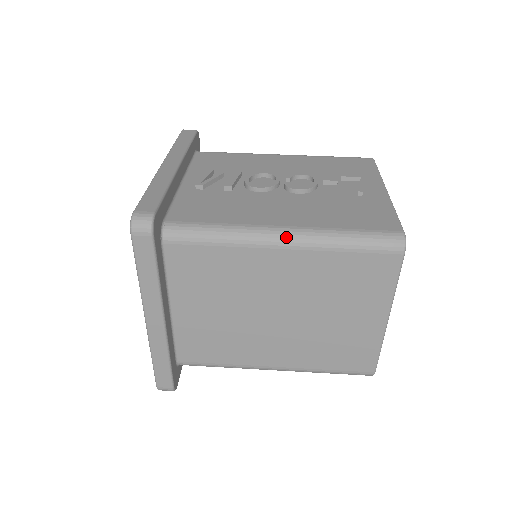
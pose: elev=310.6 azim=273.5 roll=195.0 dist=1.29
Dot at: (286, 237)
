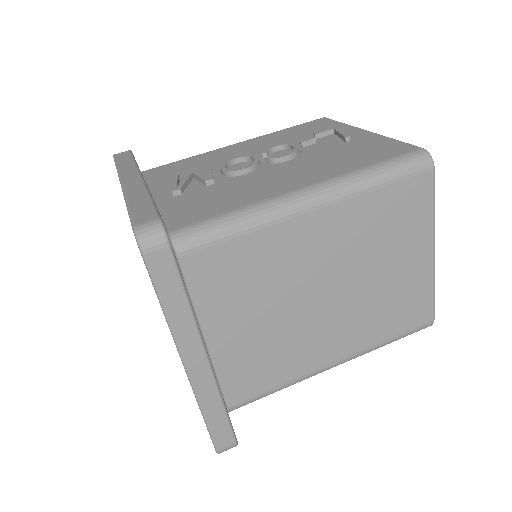
Dot at: (313, 196)
